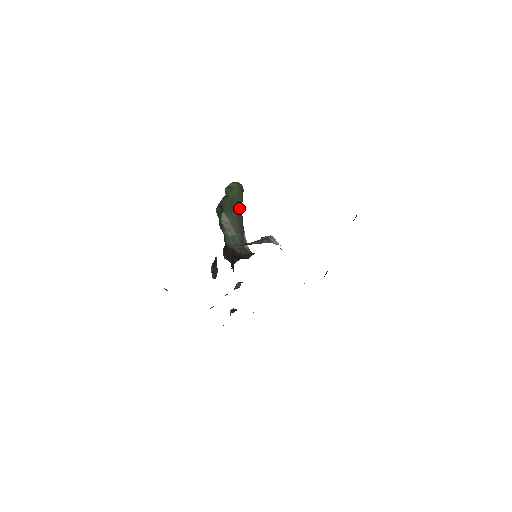
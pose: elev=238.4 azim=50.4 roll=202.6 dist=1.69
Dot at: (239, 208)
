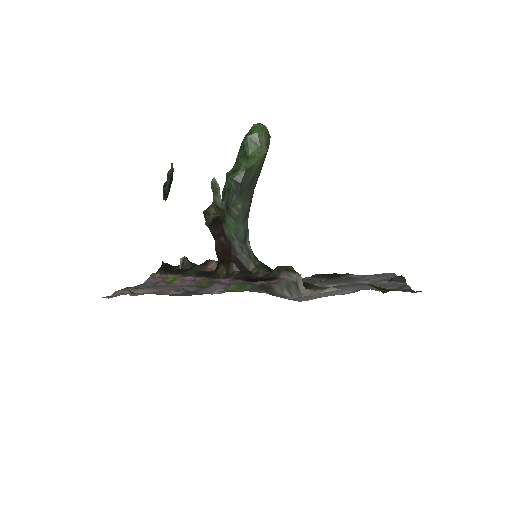
Dot at: (257, 180)
